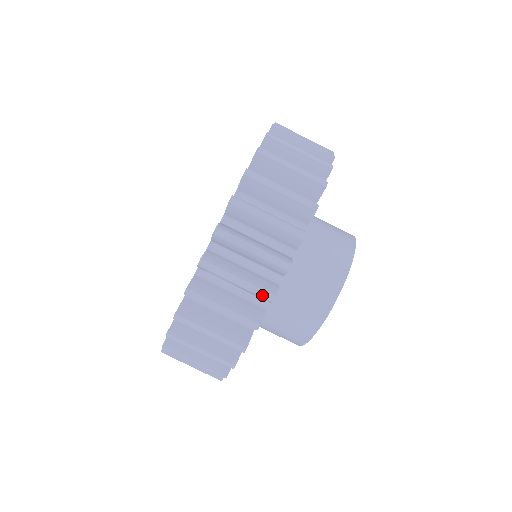
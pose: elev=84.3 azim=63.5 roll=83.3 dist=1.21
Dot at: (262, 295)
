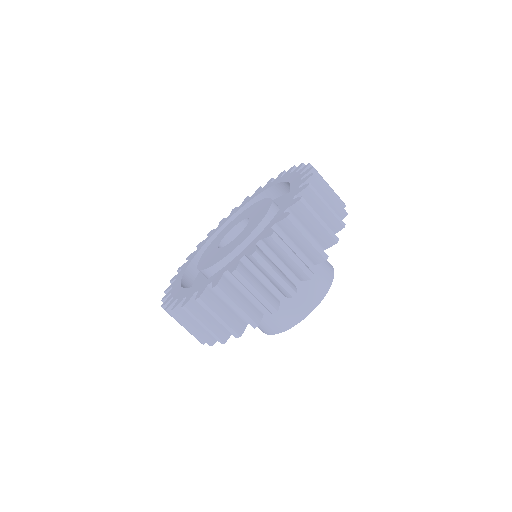
Dot at: (197, 339)
